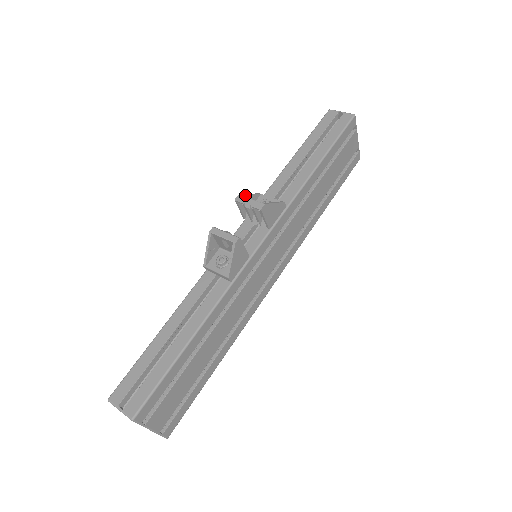
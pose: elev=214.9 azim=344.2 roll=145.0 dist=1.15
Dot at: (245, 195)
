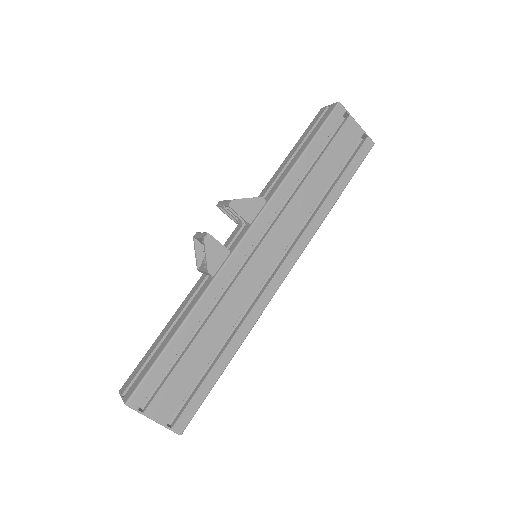
Dot at: occluded
